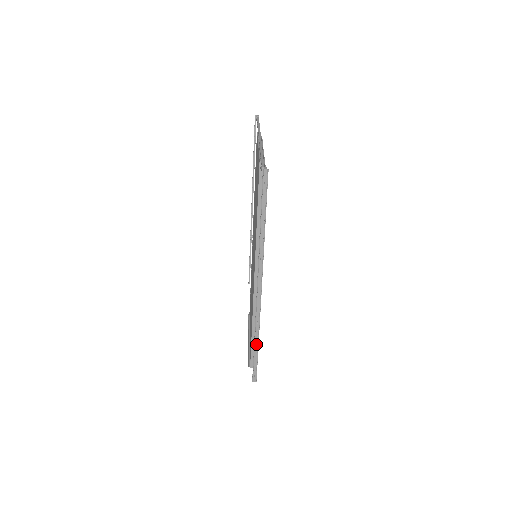
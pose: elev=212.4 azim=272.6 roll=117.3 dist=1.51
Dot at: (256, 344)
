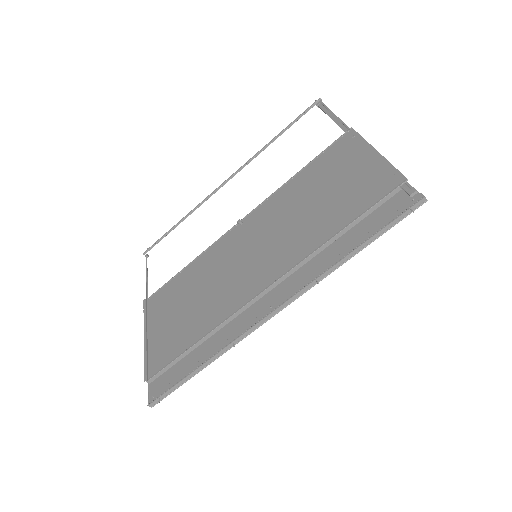
Dot at: (202, 366)
